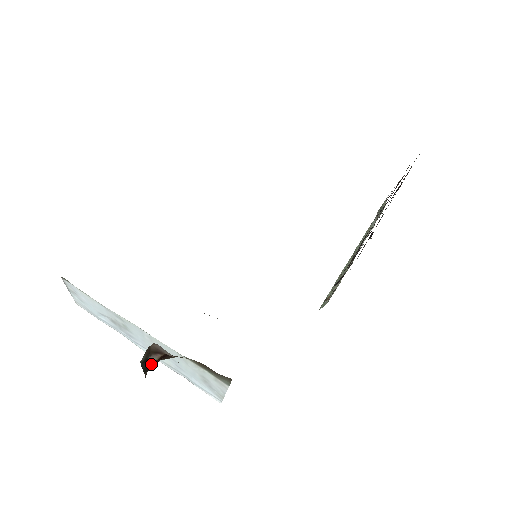
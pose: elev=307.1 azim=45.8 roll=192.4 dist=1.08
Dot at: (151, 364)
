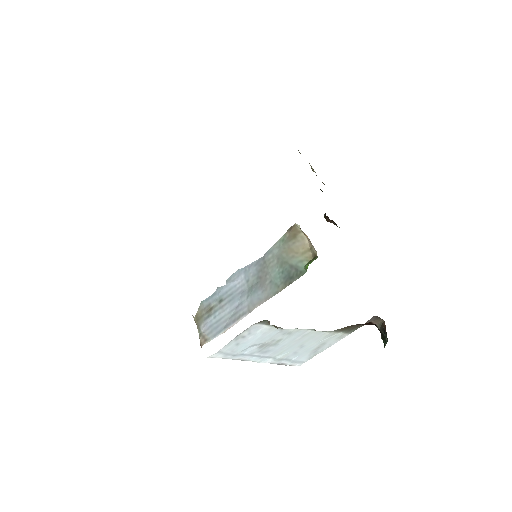
Dot at: occluded
